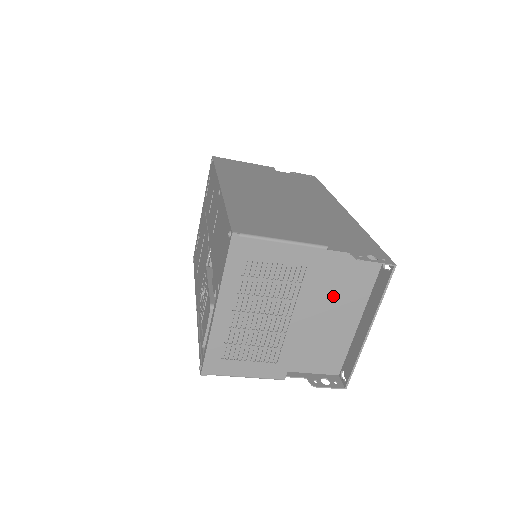
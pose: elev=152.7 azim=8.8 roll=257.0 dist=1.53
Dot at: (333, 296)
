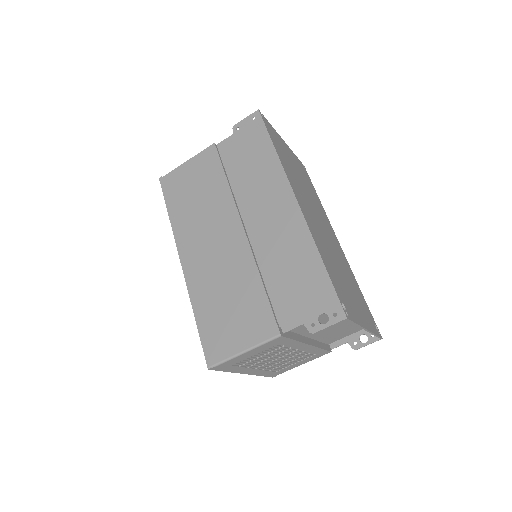
Dot at: occluded
